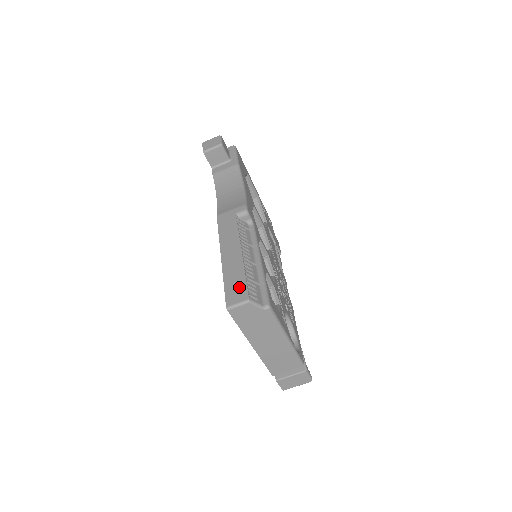
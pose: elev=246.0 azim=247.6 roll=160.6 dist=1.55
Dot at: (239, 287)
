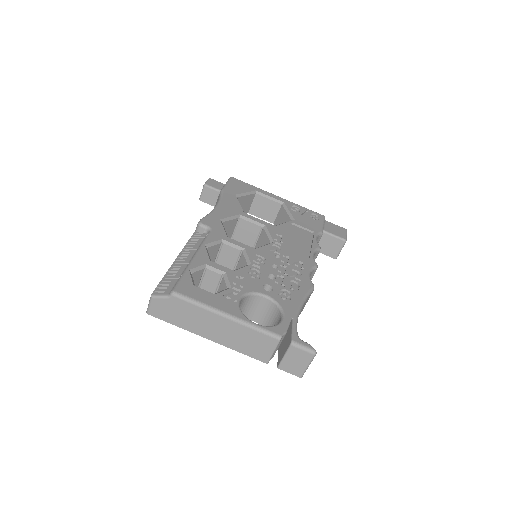
Dot at: occluded
